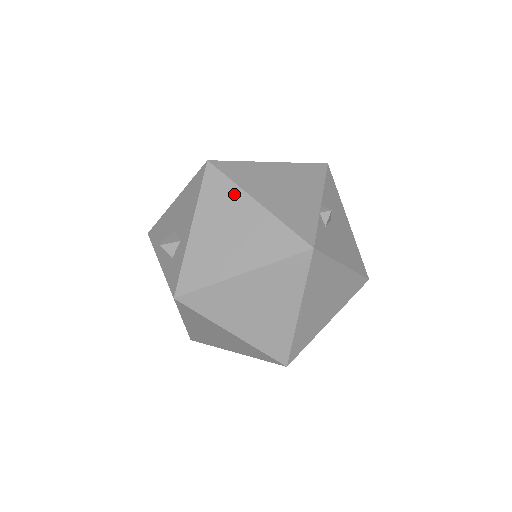
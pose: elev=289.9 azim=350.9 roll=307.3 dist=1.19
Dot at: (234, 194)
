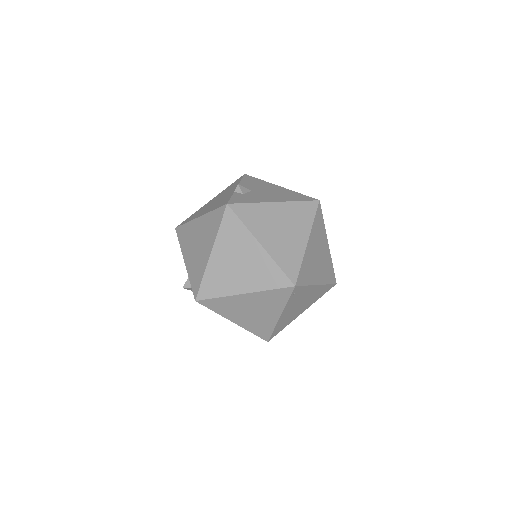
Dot at: (190, 227)
